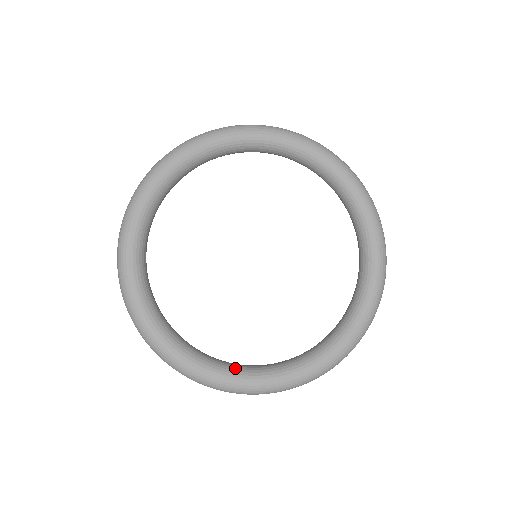
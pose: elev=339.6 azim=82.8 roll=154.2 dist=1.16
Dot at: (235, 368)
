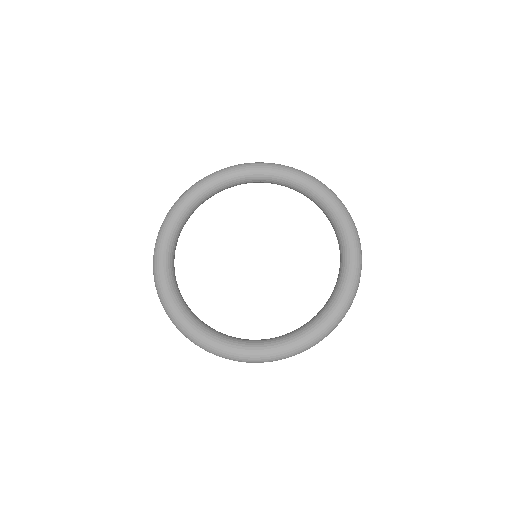
Dot at: (205, 326)
